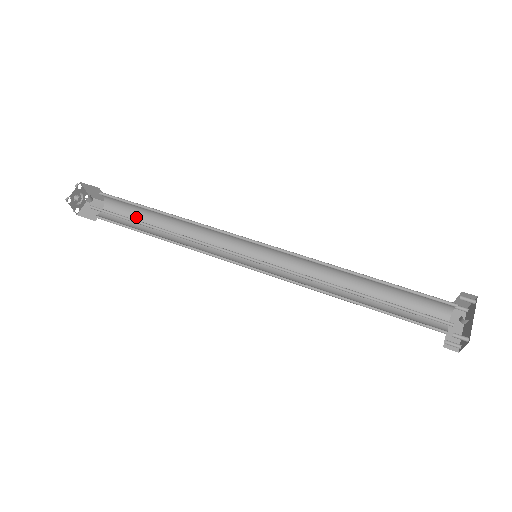
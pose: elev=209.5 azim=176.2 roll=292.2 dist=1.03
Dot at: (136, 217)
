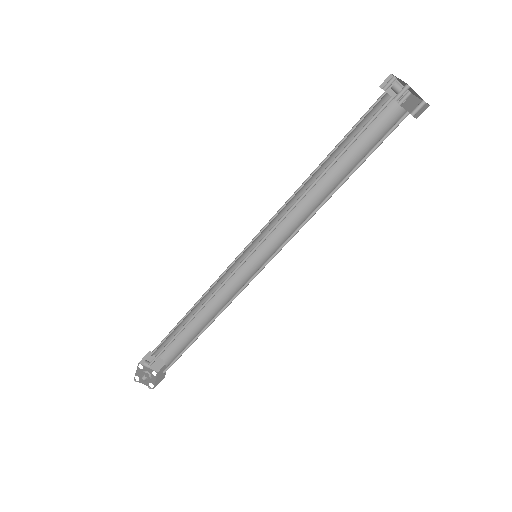
Dot at: (185, 343)
